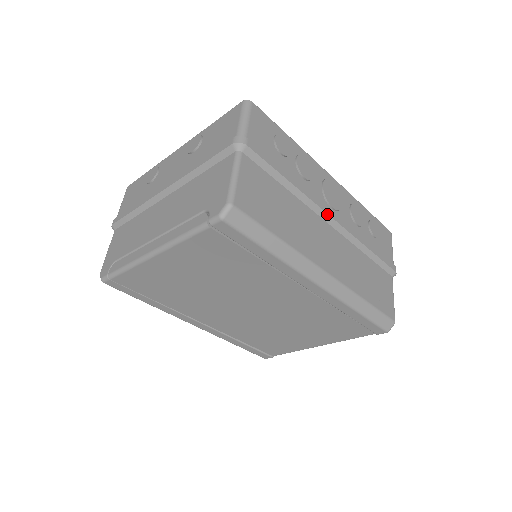
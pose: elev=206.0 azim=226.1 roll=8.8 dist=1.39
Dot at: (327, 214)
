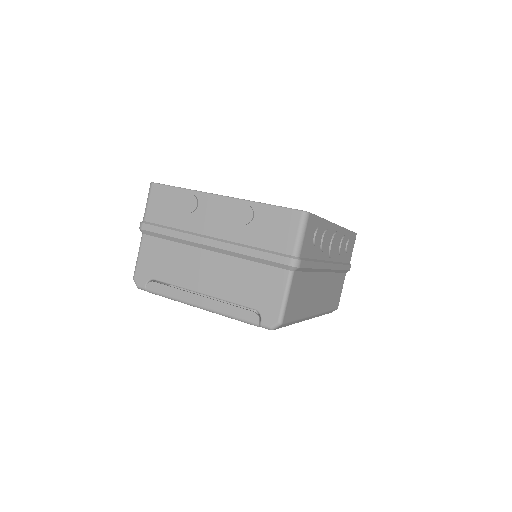
Dot at: (327, 269)
